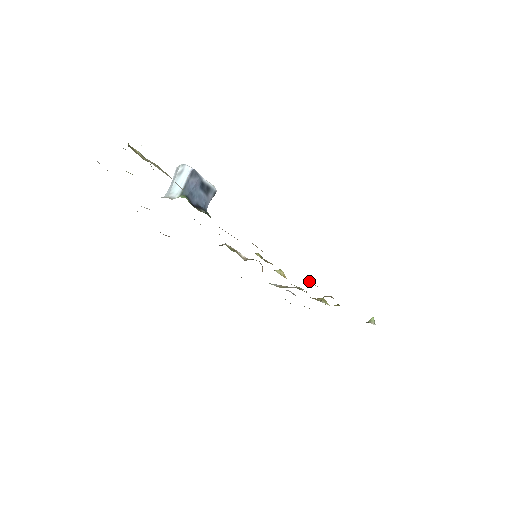
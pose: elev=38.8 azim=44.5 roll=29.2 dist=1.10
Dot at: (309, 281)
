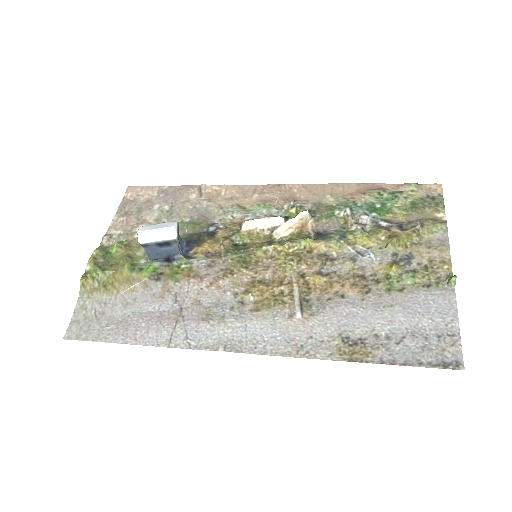
Dot at: (316, 277)
